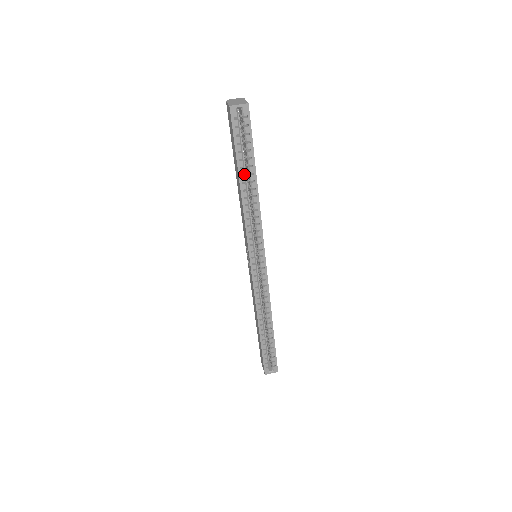
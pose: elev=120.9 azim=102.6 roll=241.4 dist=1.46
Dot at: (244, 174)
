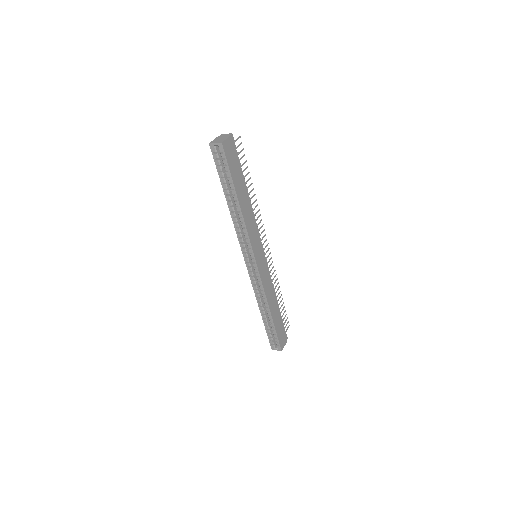
Dot at: (231, 194)
